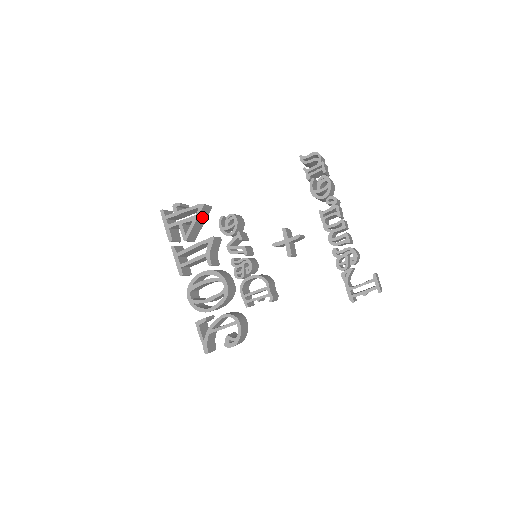
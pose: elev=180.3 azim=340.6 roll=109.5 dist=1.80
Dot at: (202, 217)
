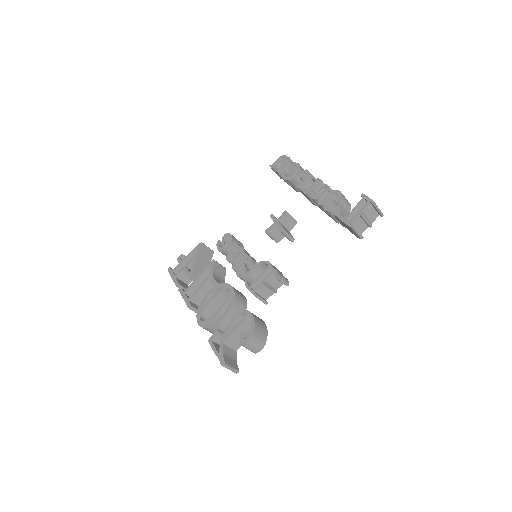
Dot at: (204, 257)
